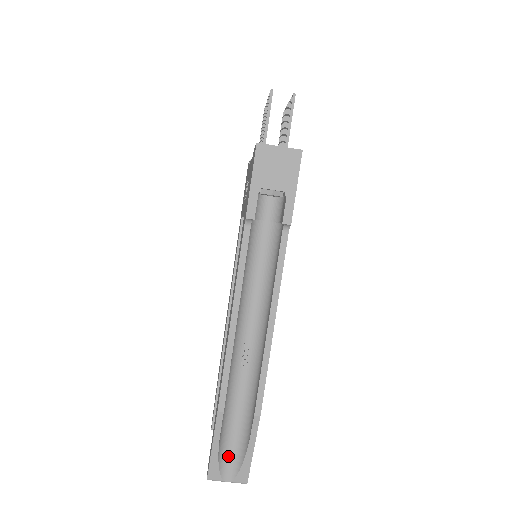
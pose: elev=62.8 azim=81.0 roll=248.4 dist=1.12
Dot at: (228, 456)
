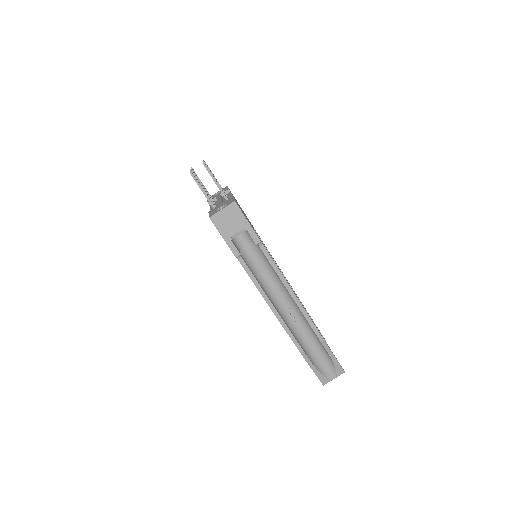
Dot at: (324, 367)
